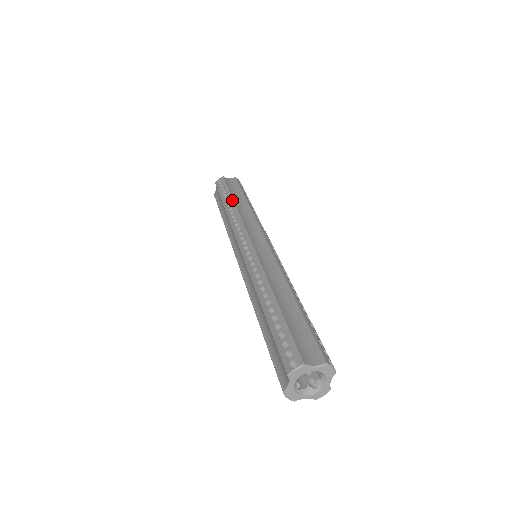
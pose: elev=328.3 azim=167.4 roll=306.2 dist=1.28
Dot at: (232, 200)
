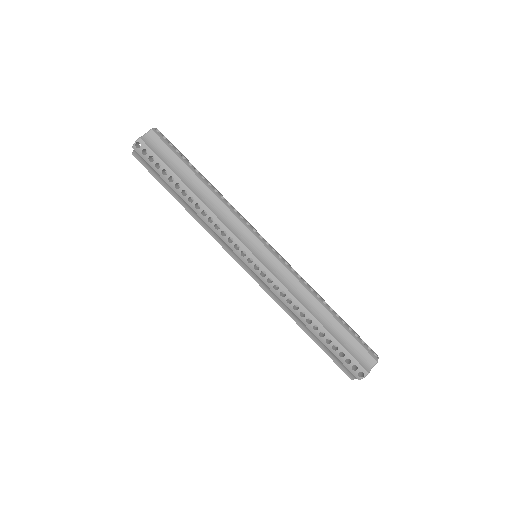
Dot at: (189, 191)
